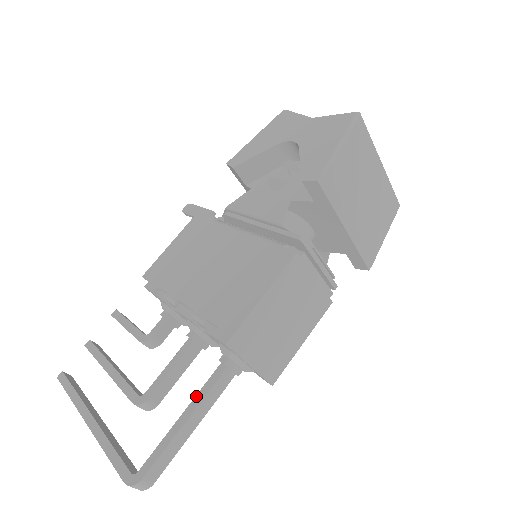
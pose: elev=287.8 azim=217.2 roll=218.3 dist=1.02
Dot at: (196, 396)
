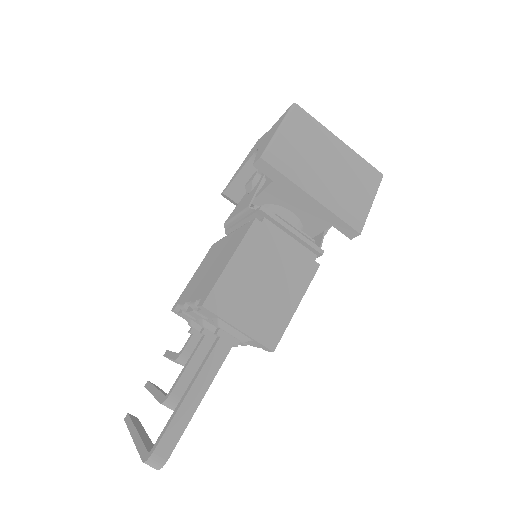
Dot at: (198, 370)
